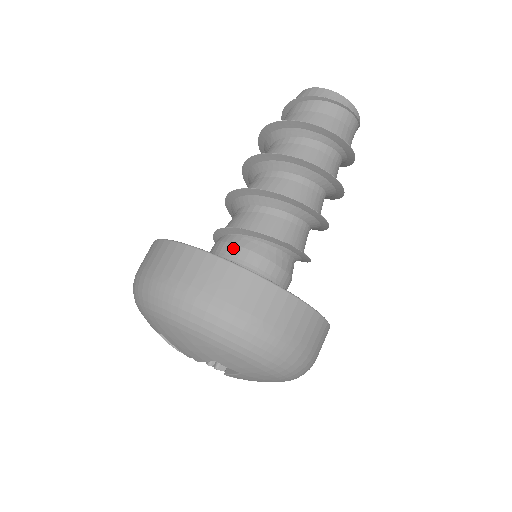
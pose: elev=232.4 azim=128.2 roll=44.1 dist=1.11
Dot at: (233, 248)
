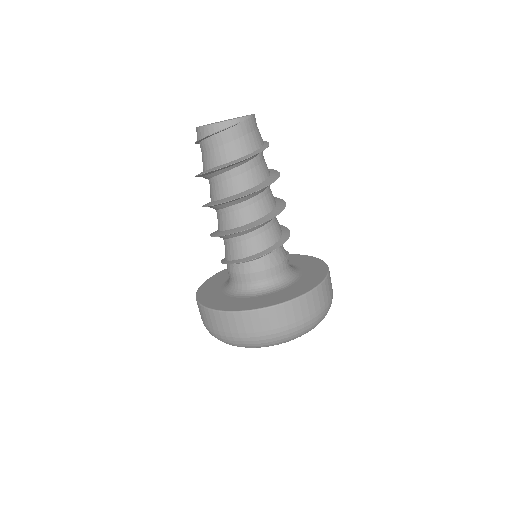
Dot at: (230, 274)
